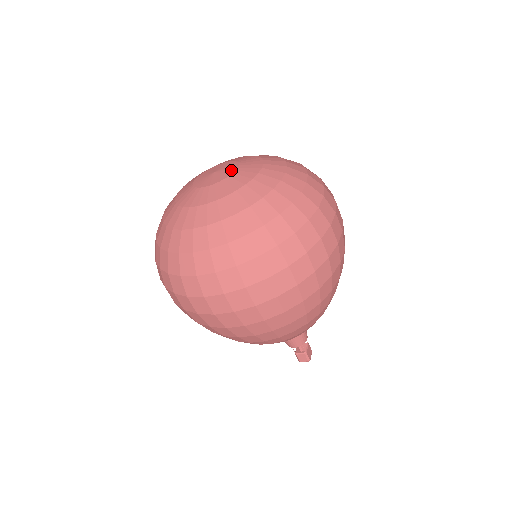
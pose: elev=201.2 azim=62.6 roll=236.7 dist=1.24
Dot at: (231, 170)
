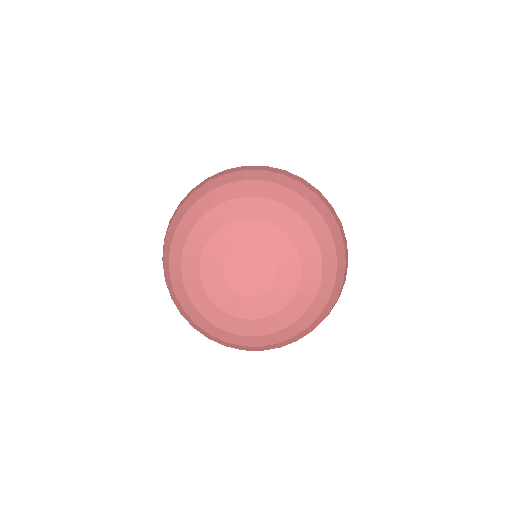
Dot at: (271, 276)
